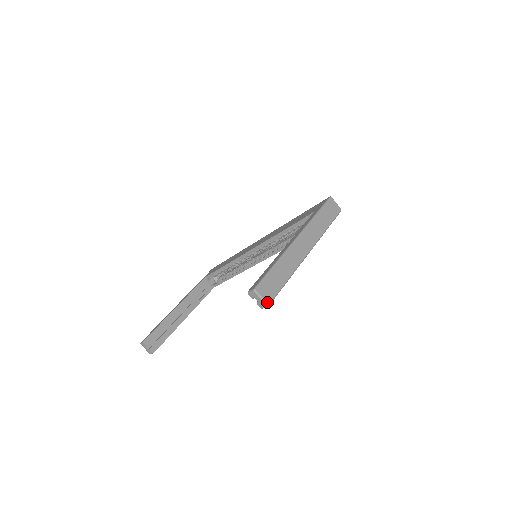
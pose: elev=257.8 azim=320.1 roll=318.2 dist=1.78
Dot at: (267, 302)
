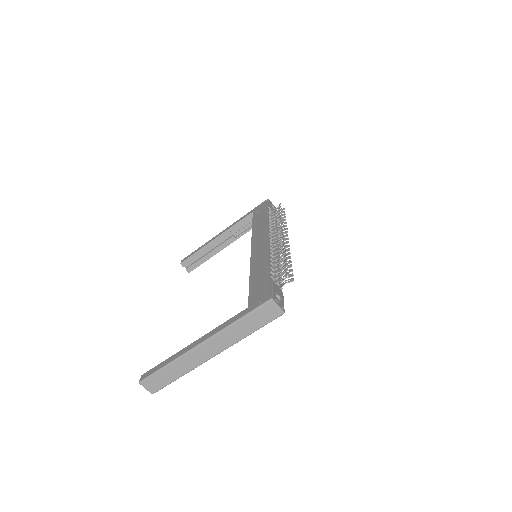
Dot at: (151, 392)
